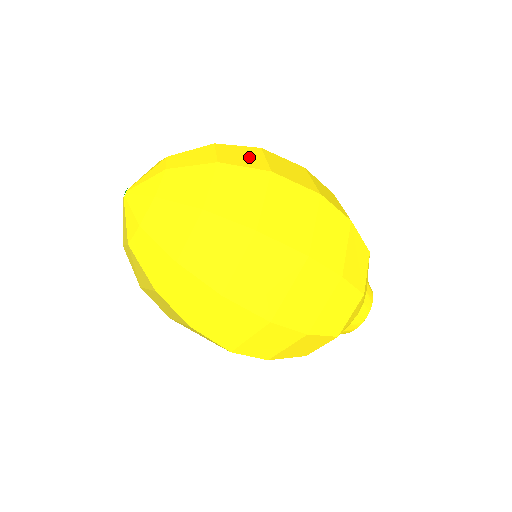
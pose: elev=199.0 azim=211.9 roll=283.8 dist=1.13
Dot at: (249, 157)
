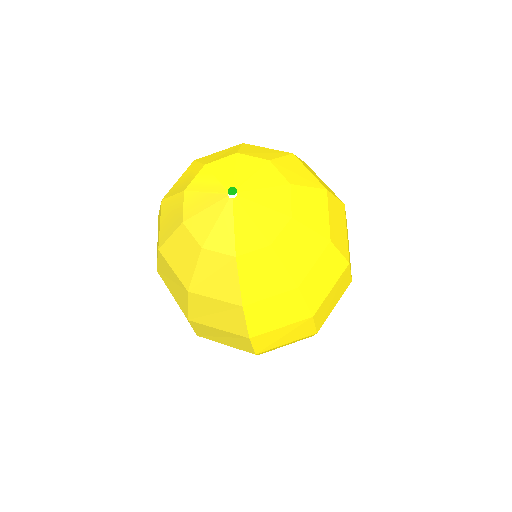
Dot at: (321, 180)
